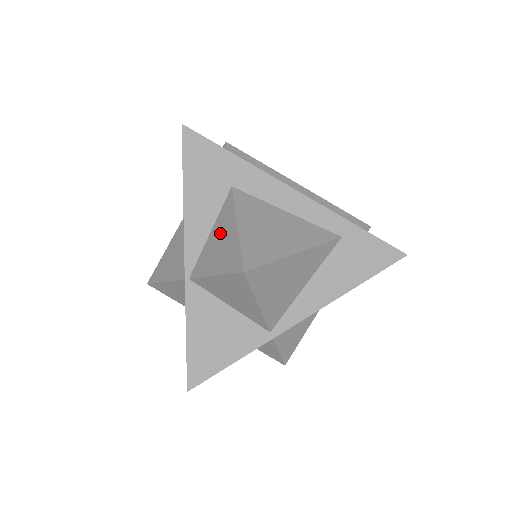
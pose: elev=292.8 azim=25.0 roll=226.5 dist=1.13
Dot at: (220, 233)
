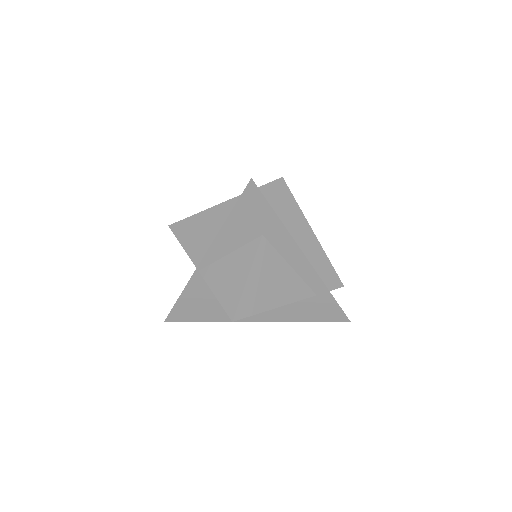
Dot at: (235, 266)
